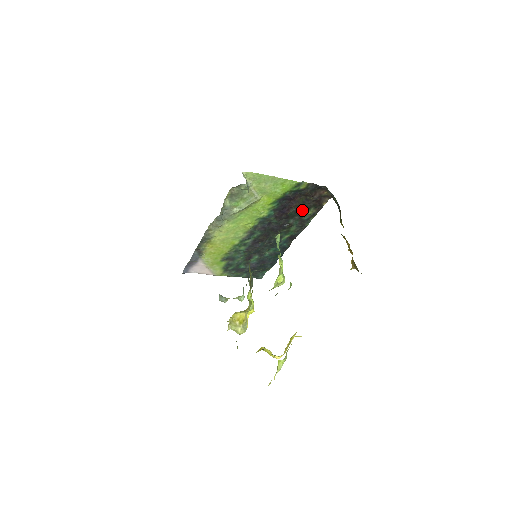
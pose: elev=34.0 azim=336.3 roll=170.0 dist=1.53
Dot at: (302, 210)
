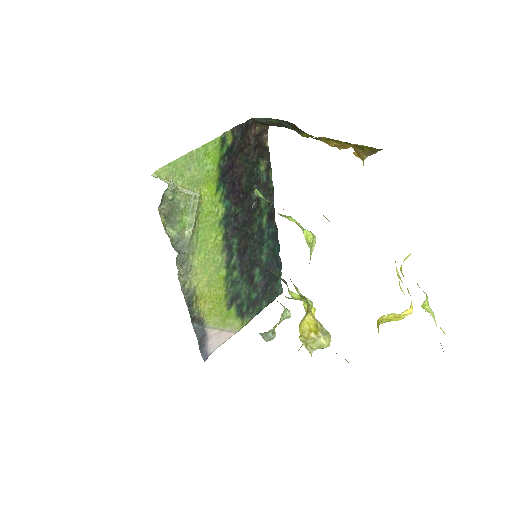
Dot at: (253, 172)
